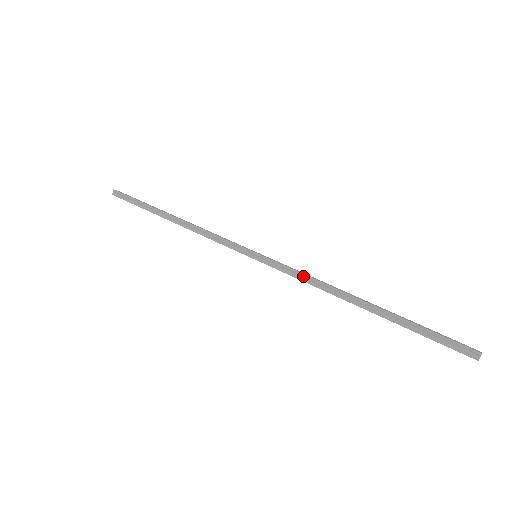
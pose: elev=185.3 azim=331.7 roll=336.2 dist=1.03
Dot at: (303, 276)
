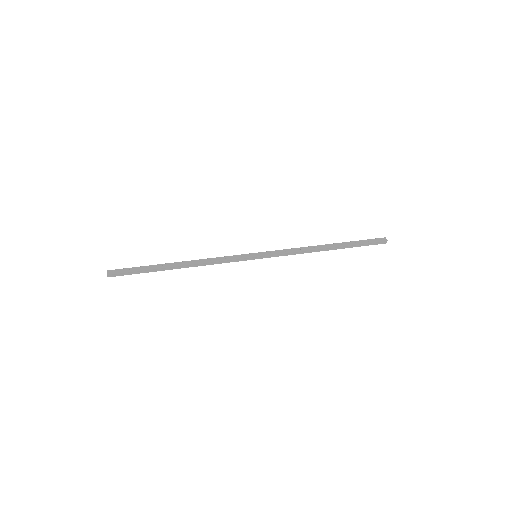
Dot at: (292, 253)
